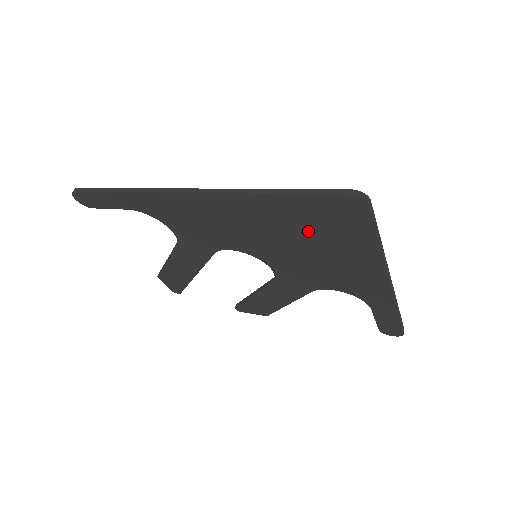
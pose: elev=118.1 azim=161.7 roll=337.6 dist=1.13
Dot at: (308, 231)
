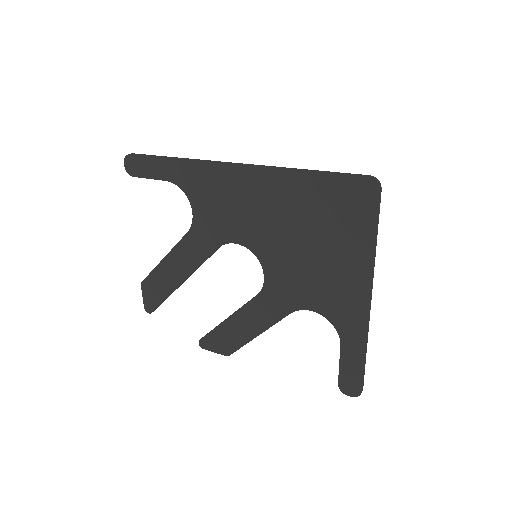
Dot at: (318, 221)
